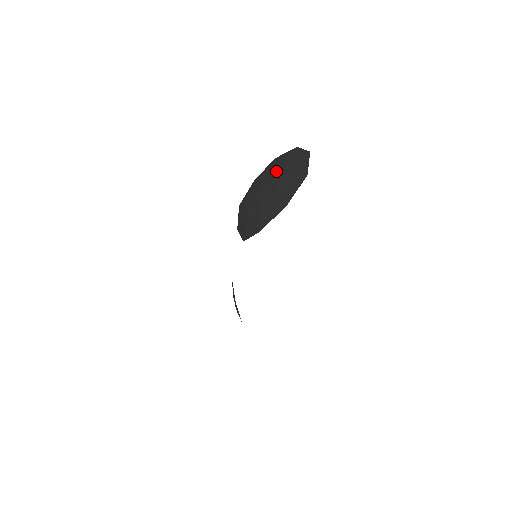
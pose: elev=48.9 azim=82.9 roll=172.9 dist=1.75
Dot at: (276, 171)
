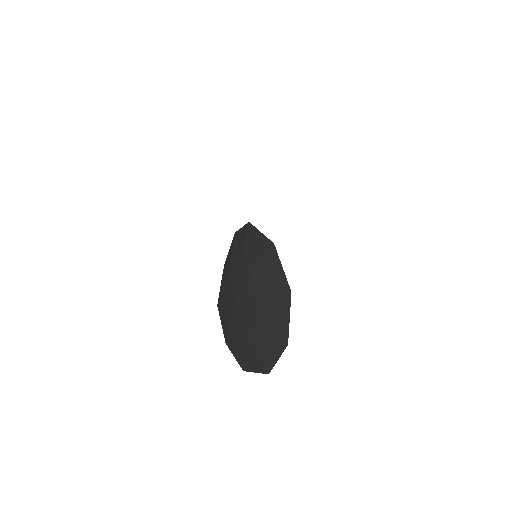
Dot at: occluded
